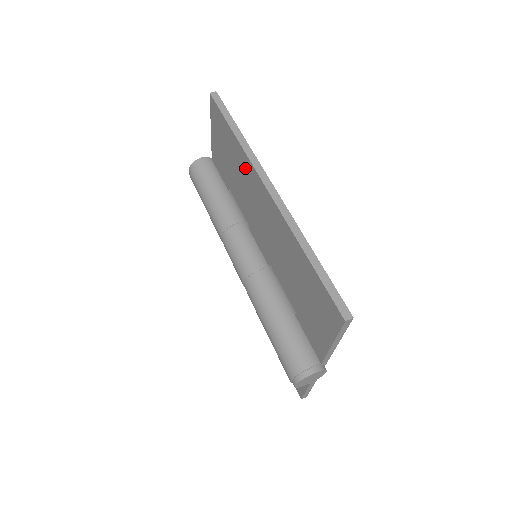
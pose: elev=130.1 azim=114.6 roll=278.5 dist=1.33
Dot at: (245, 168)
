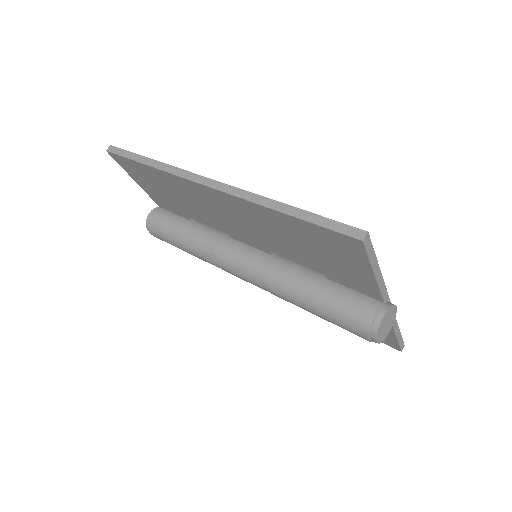
Dot at: (180, 186)
